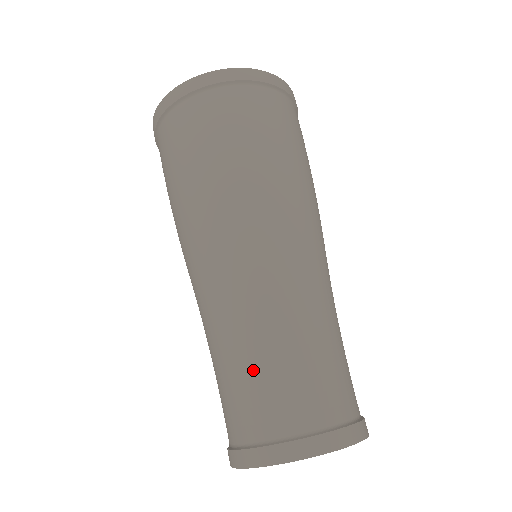
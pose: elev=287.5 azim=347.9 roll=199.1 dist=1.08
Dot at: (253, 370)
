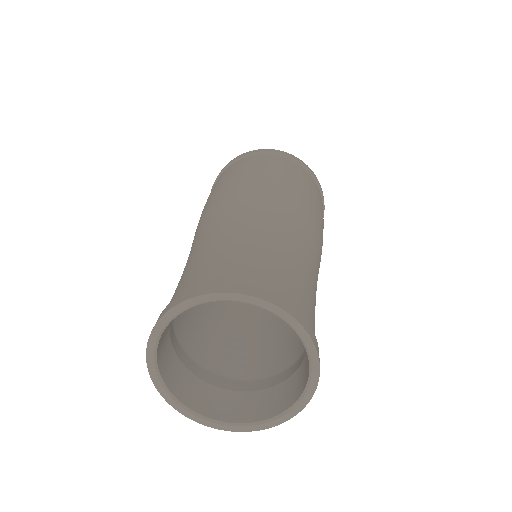
Dot at: (243, 248)
